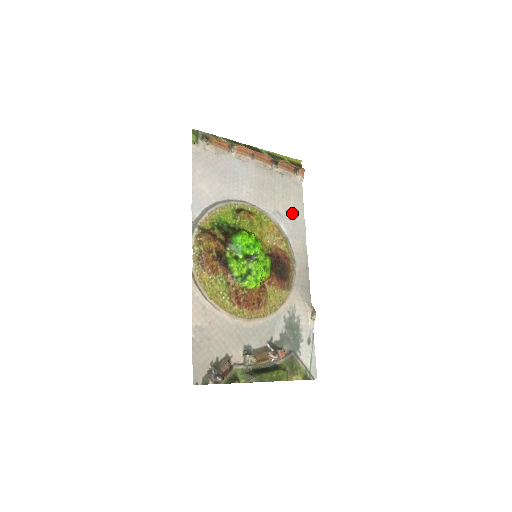
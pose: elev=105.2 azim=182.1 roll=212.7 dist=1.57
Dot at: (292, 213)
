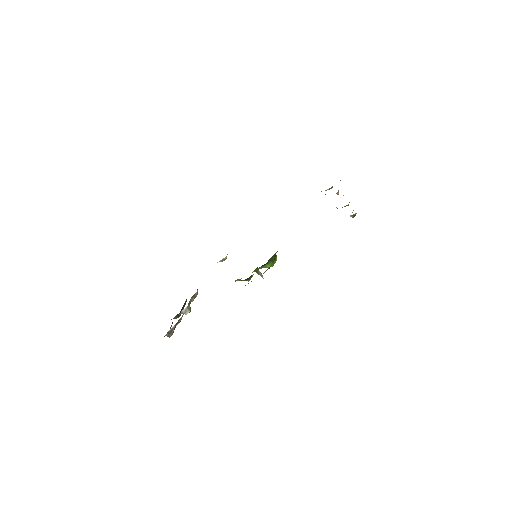
Dot at: occluded
